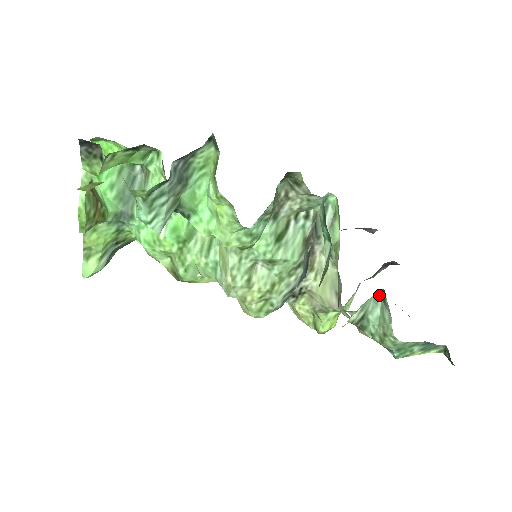
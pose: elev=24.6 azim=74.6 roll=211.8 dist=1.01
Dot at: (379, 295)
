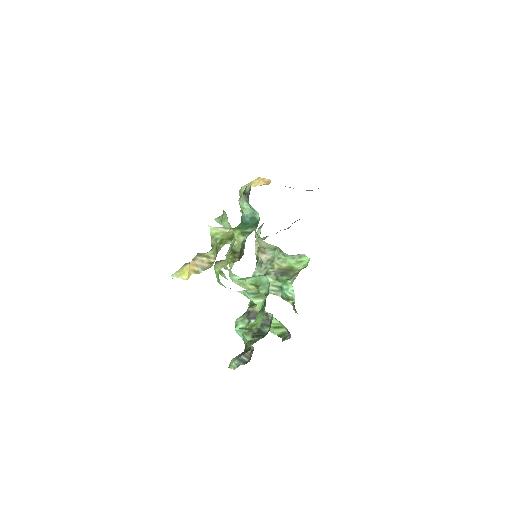
Dot at: occluded
